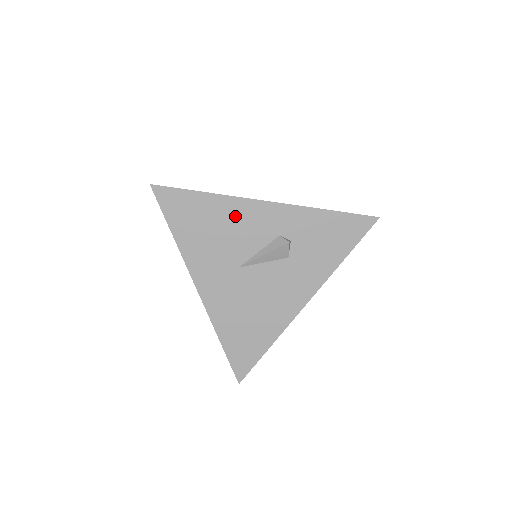
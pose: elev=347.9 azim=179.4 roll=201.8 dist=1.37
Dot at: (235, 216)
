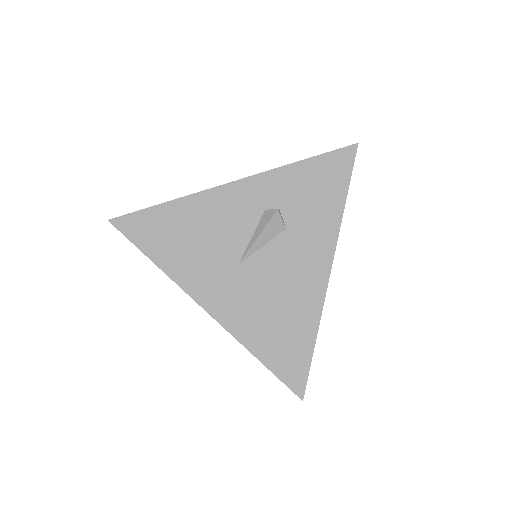
Dot at: (209, 212)
